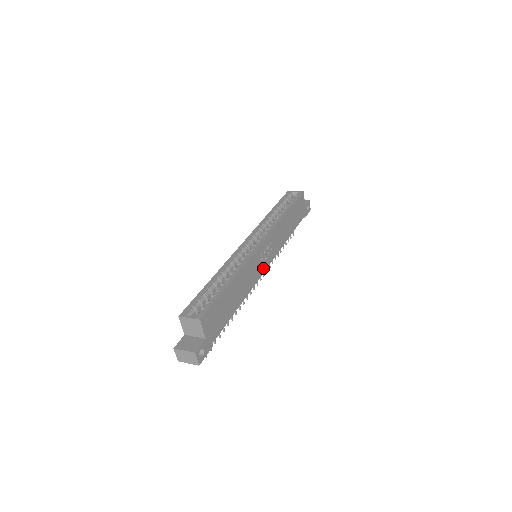
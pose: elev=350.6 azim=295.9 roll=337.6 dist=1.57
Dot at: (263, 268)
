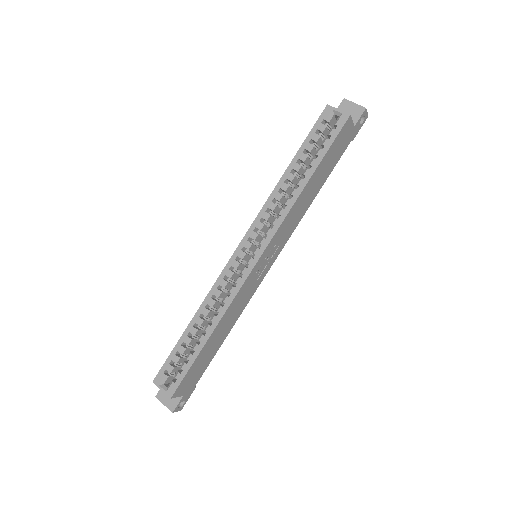
Dot at: (263, 274)
